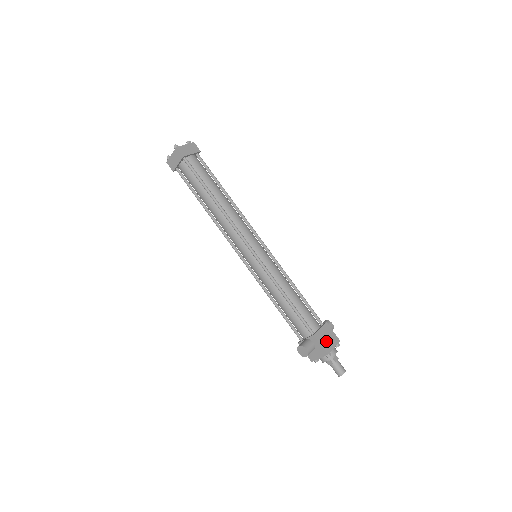
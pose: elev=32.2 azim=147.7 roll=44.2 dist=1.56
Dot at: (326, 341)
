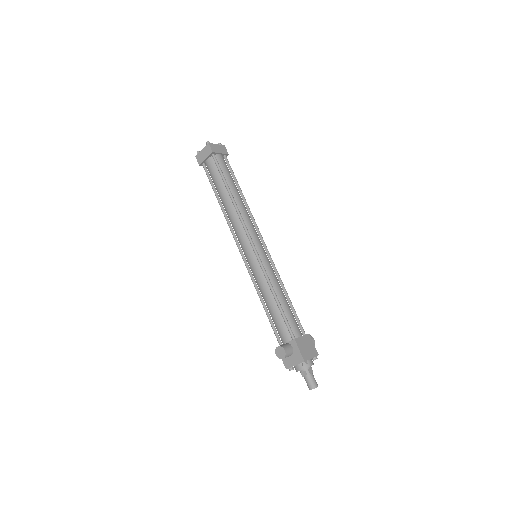
Dot at: (305, 349)
